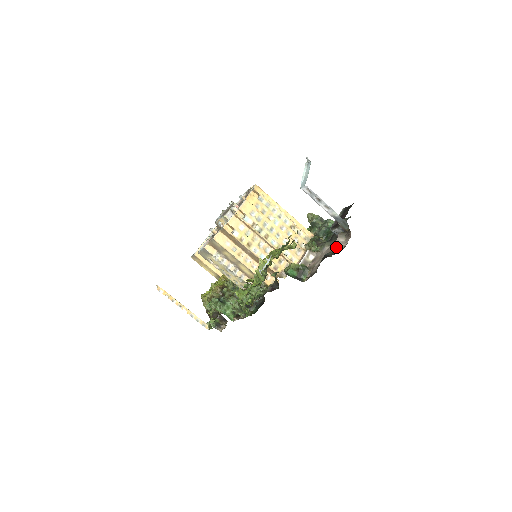
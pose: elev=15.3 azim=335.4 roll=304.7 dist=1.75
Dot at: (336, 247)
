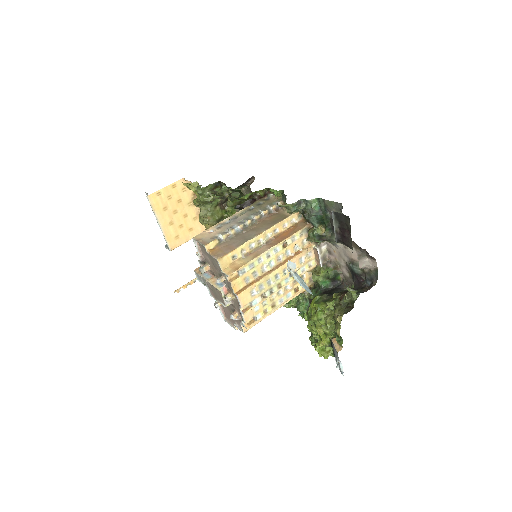
Dot at: (364, 268)
